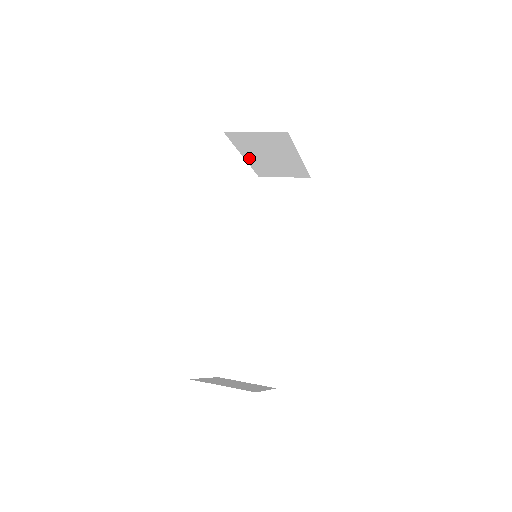
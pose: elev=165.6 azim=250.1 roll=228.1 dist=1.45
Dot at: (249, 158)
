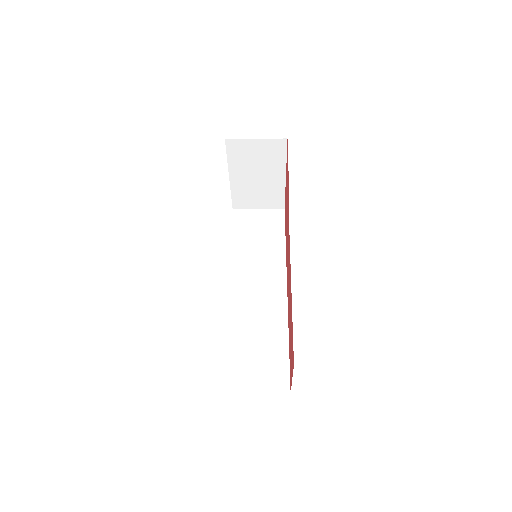
Dot at: (234, 179)
